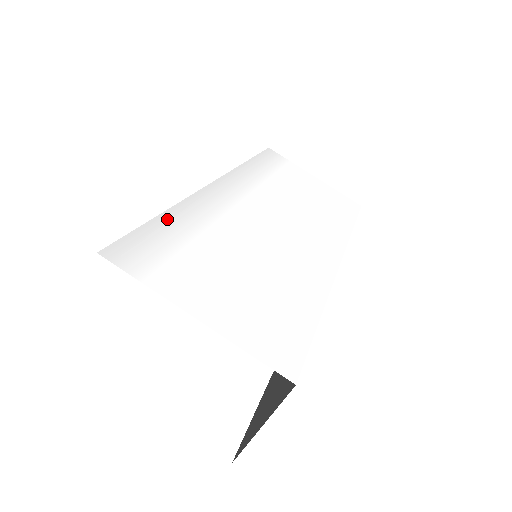
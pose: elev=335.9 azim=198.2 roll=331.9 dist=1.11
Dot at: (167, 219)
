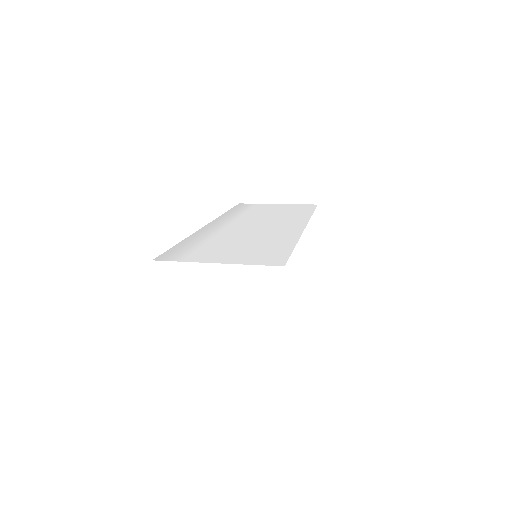
Dot at: (184, 243)
